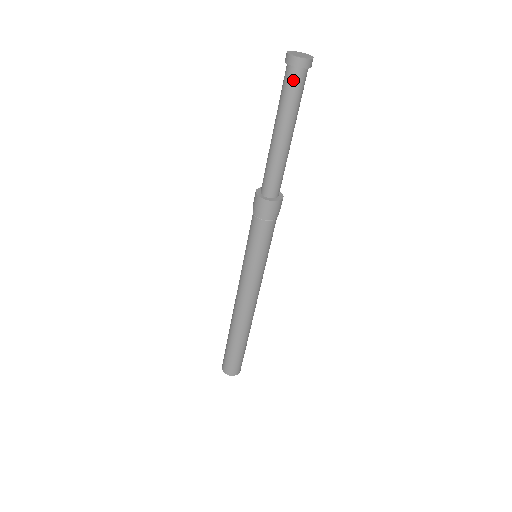
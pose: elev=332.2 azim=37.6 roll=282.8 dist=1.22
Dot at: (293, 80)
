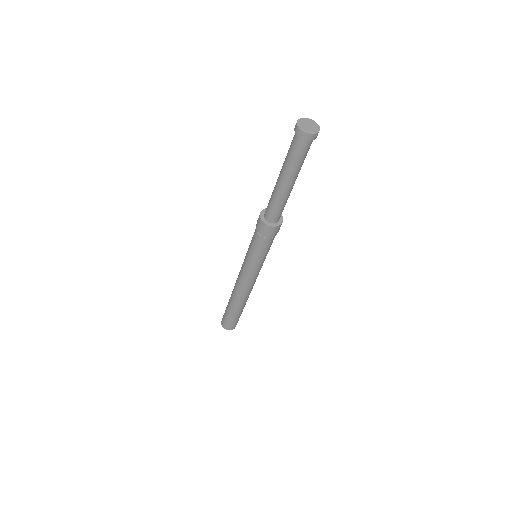
Dot at: (296, 145)
